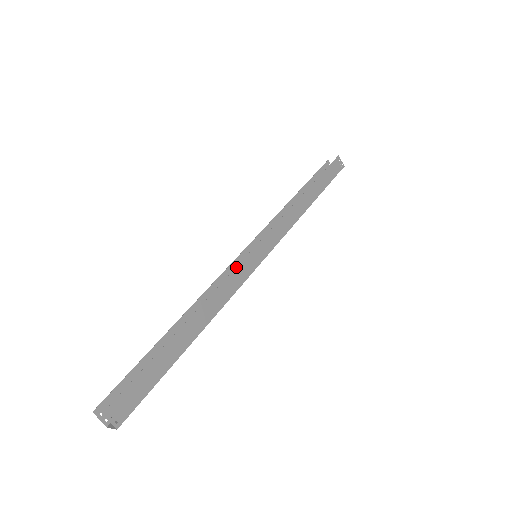
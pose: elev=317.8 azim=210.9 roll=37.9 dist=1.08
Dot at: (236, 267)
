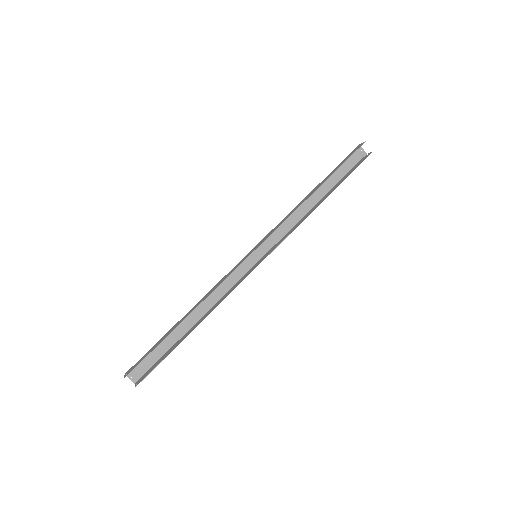
Dot at: occluded
